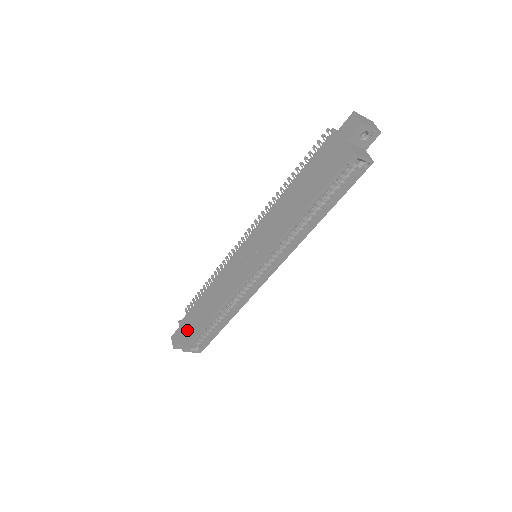
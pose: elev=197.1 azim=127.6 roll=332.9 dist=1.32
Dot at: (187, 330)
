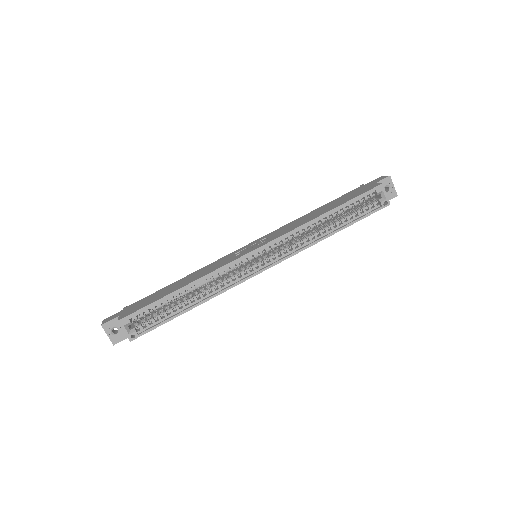
Dot at: (136, 306)
